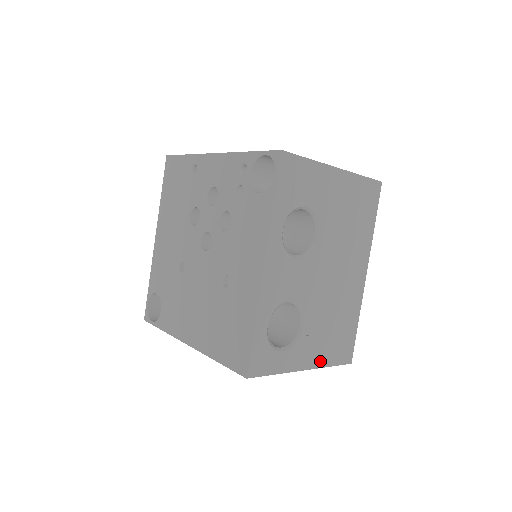
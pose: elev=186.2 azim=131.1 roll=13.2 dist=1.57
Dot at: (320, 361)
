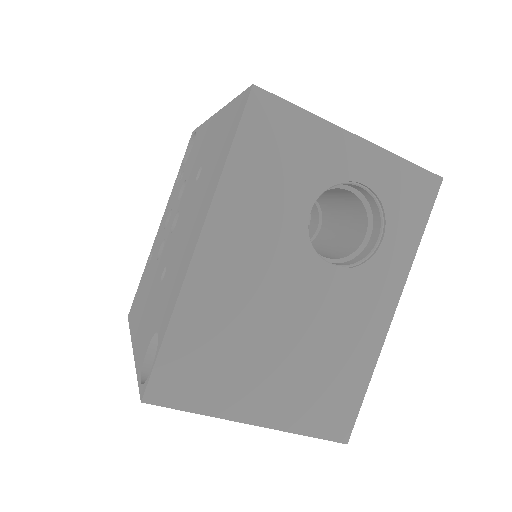
Dot at: occluded
